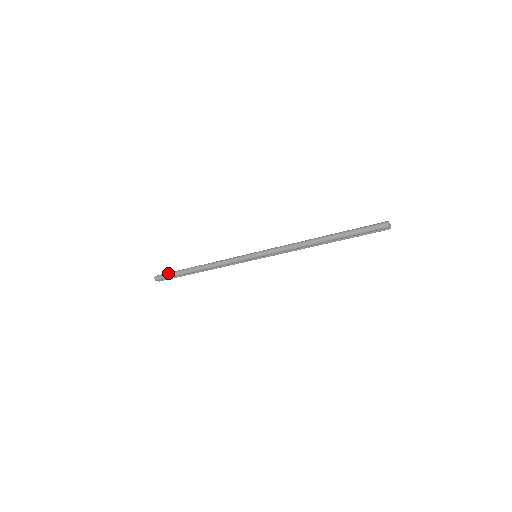
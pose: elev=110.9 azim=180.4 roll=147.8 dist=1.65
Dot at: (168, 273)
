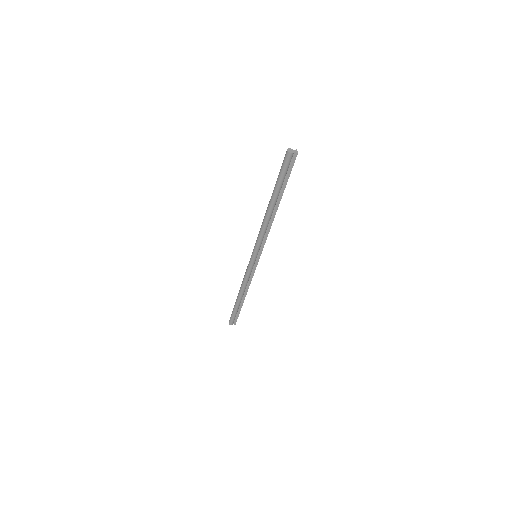
Dot at: occluded
